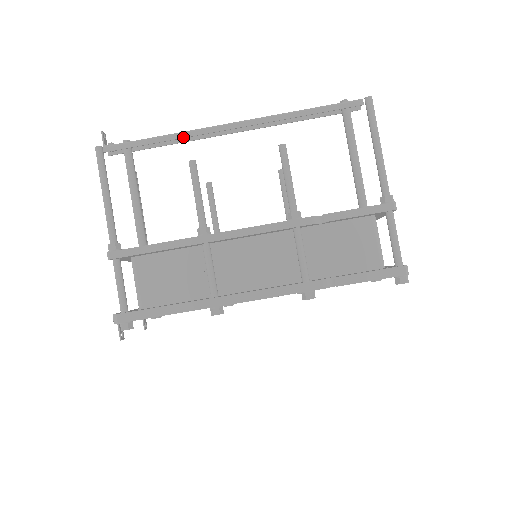
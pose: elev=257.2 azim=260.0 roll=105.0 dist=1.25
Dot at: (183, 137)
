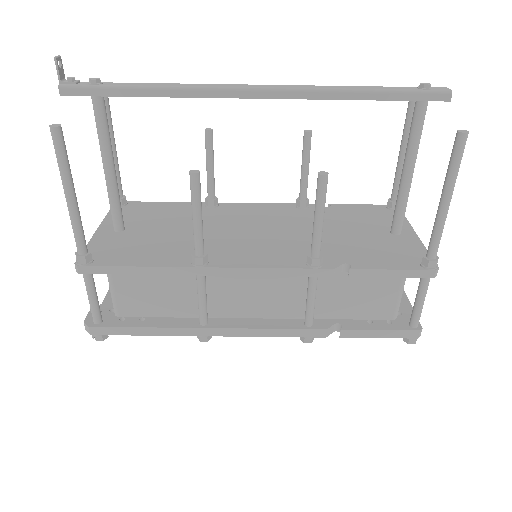
Dot at: (182, 96)
